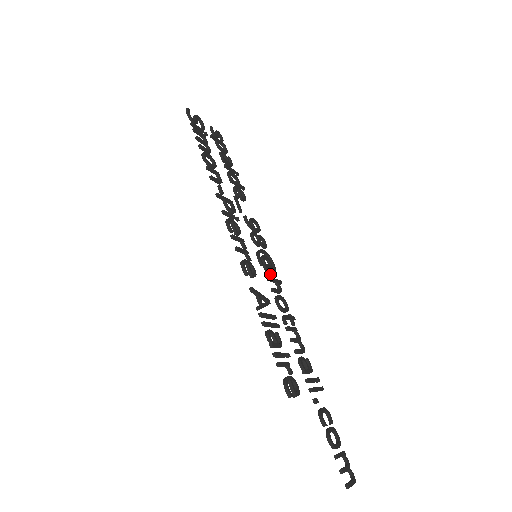
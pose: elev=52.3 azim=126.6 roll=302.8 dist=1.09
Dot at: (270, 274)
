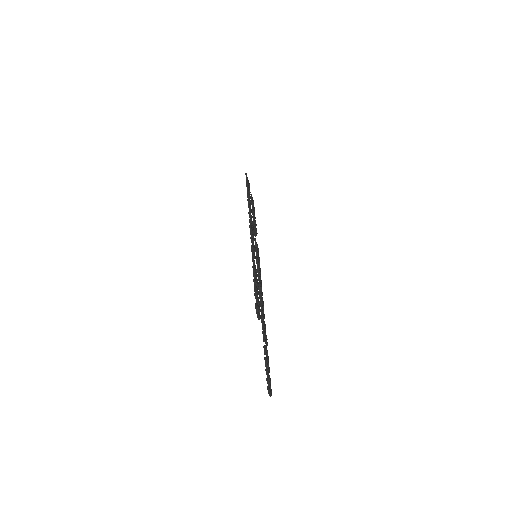
Dot at: (259, 272)
